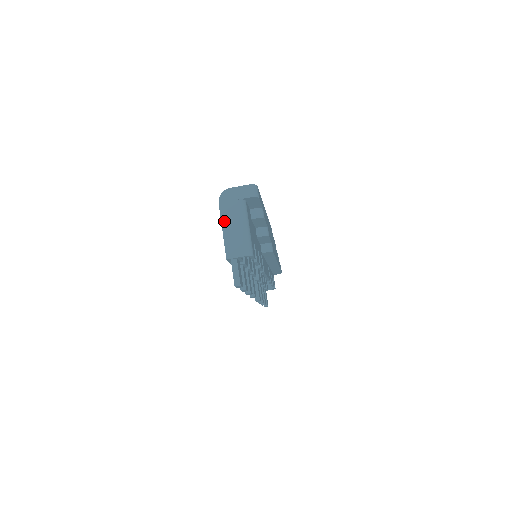
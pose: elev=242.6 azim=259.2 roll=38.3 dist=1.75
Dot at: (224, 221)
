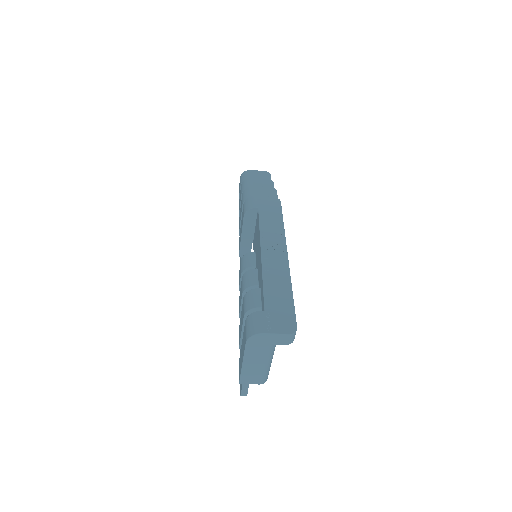
Dot at: (247, 358)
